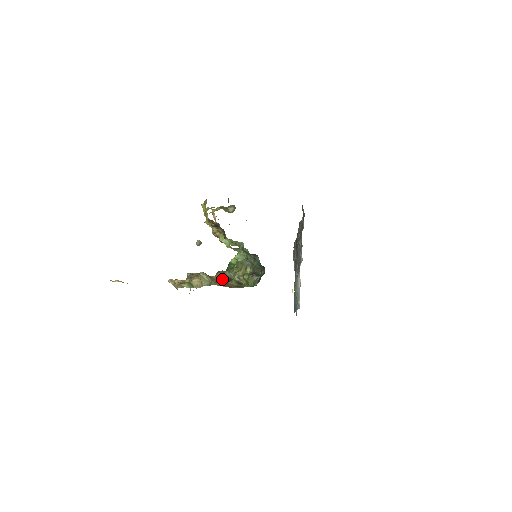
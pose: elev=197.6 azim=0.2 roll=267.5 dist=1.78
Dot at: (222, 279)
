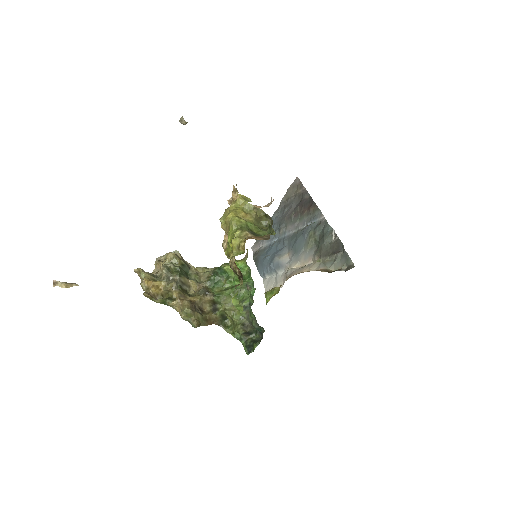
Dot at: (206, 303)
